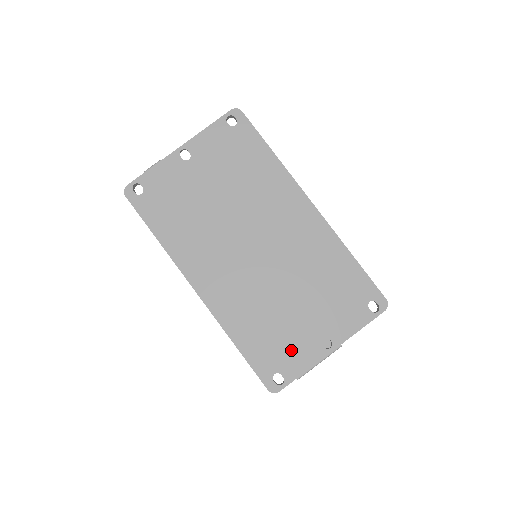
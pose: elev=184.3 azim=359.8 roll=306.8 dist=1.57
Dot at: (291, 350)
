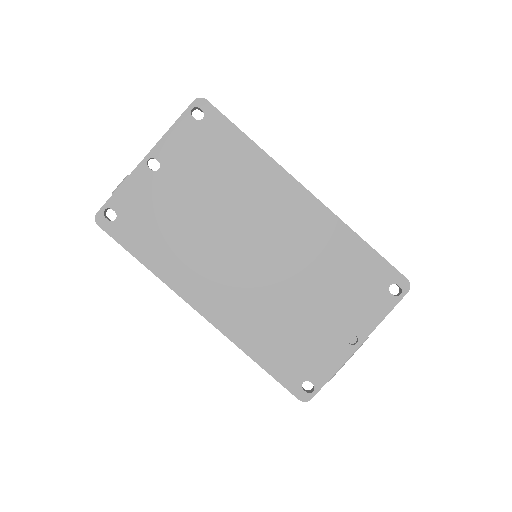
Dot at: (315, 354)
